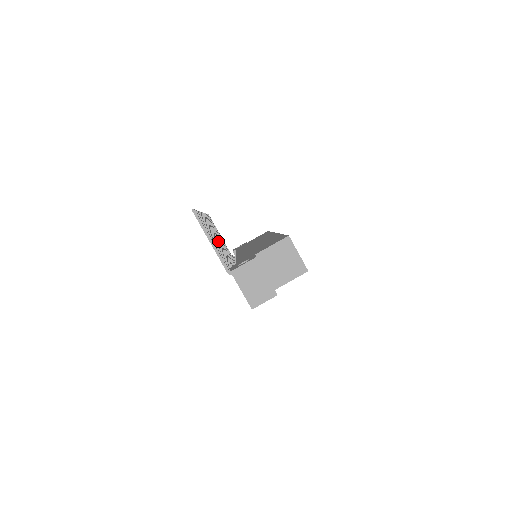
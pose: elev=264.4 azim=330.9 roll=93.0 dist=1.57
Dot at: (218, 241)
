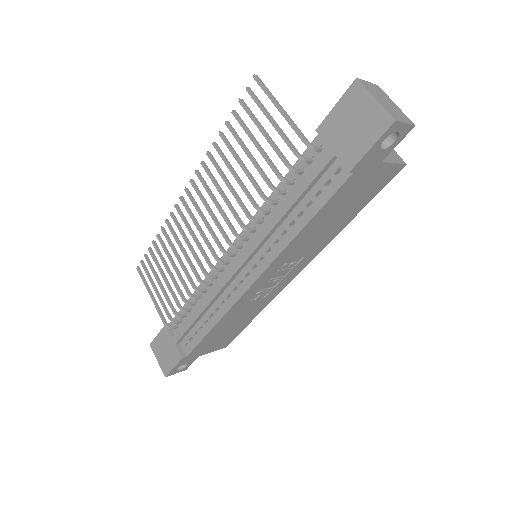
Dot at: (219, 206)
